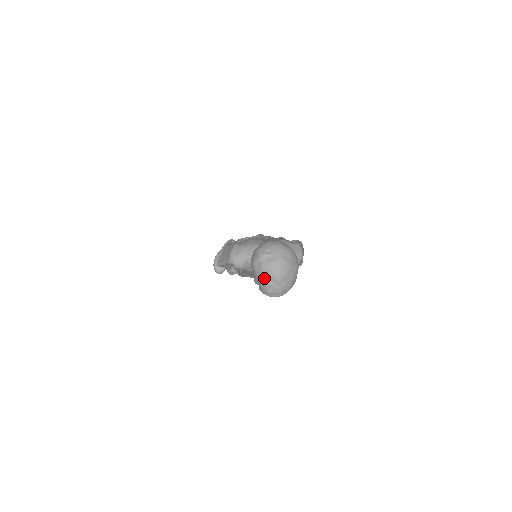
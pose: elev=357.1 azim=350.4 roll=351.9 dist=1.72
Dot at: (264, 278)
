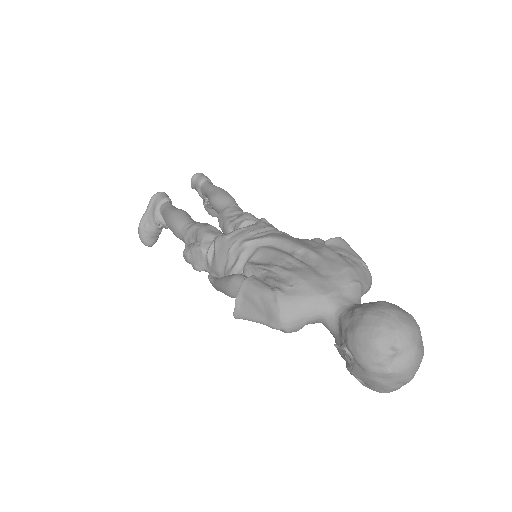
Dot at: (388, 384)
